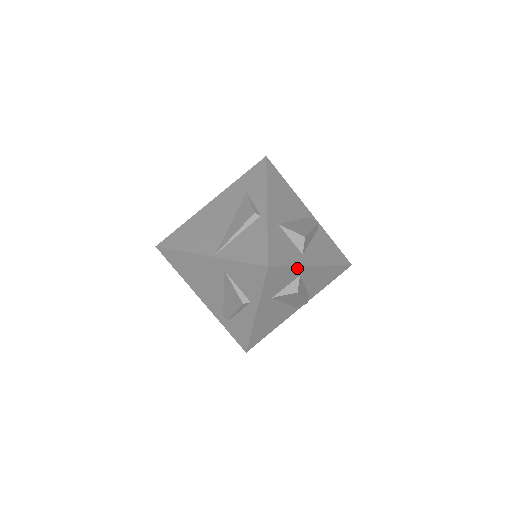
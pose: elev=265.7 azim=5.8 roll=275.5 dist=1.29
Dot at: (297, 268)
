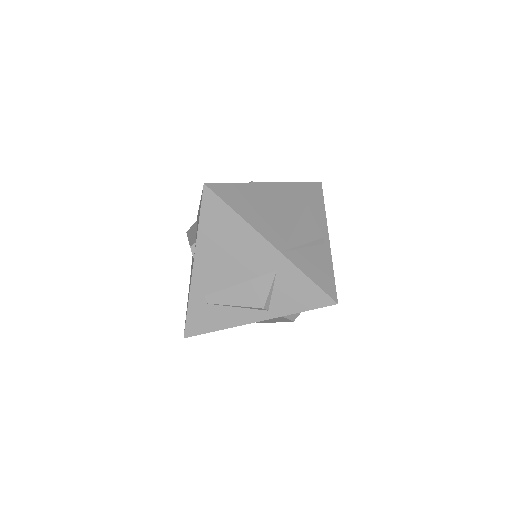
Dot at: occluded
